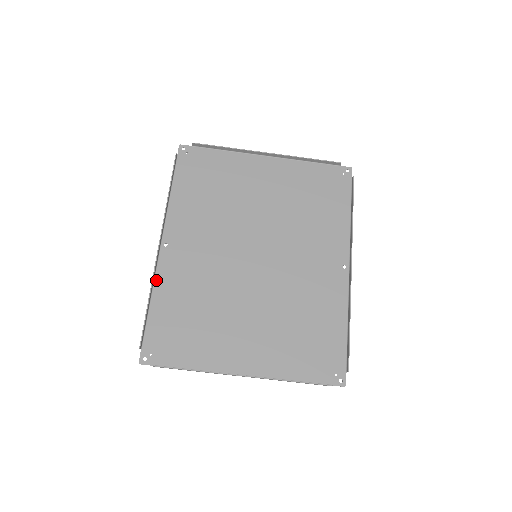
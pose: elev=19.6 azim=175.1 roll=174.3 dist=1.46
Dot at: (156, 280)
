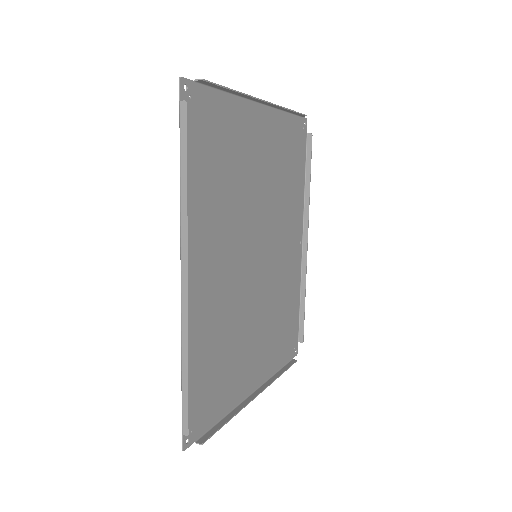
Dot at: (184, 336)
